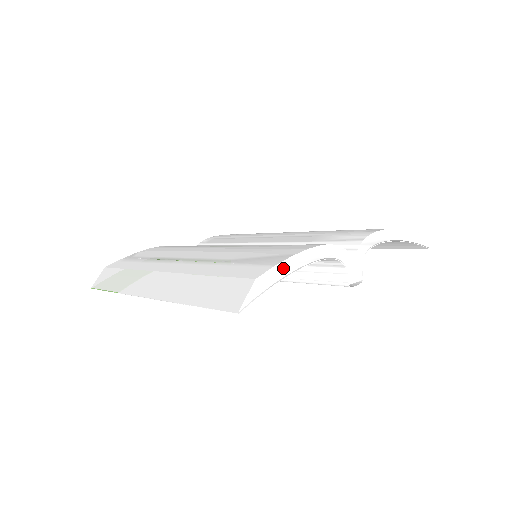
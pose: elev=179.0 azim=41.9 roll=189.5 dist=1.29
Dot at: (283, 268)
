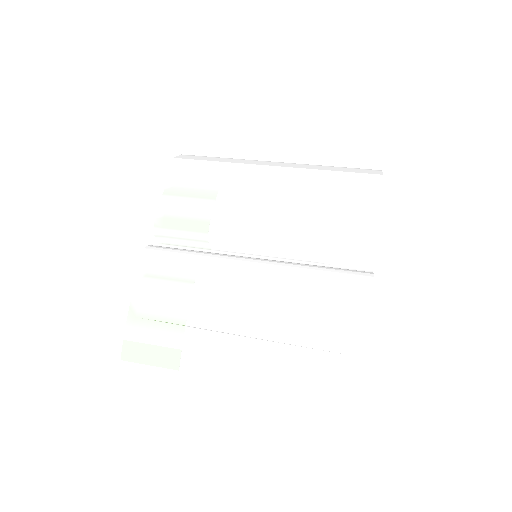
Dot at: (366, 350)
